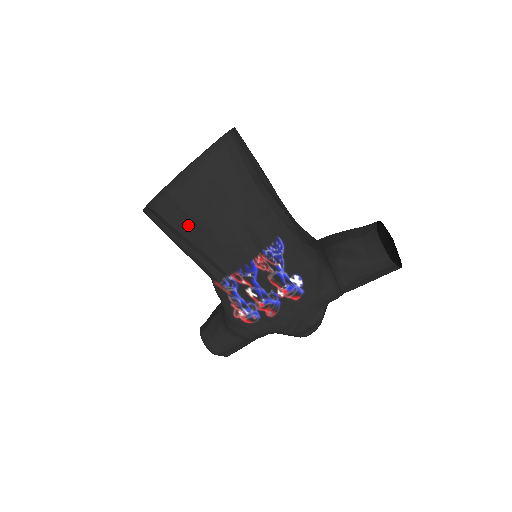
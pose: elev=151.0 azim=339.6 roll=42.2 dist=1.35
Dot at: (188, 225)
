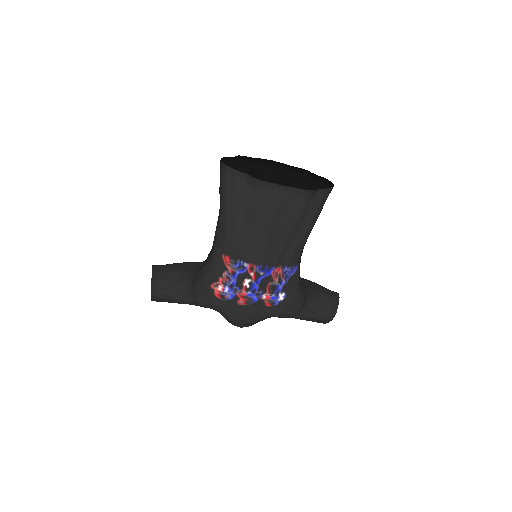
Dot at: (268, 217)
